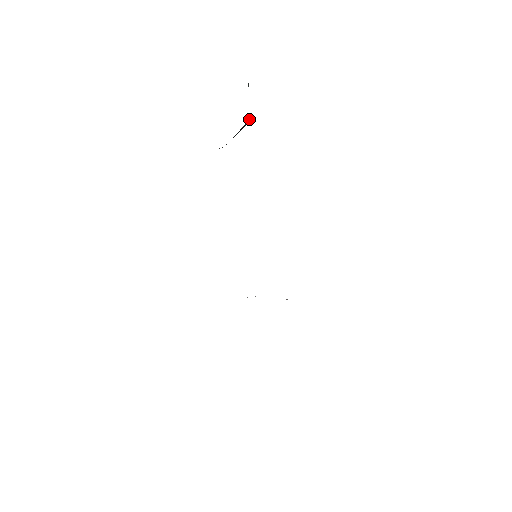
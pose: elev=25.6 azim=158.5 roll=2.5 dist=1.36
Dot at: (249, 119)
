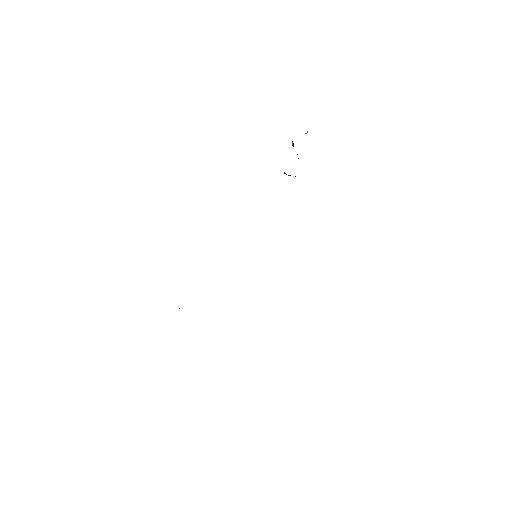
Dot at: occluded
